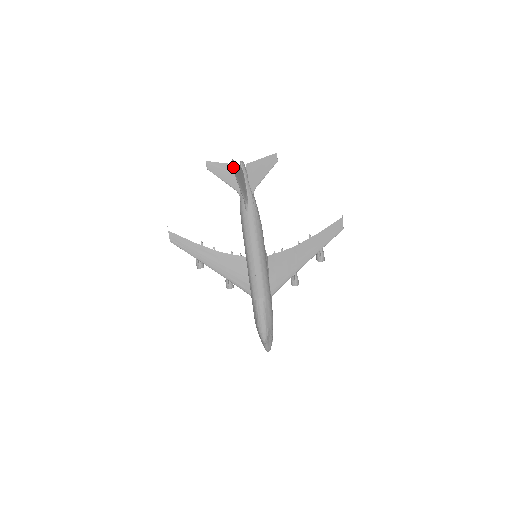
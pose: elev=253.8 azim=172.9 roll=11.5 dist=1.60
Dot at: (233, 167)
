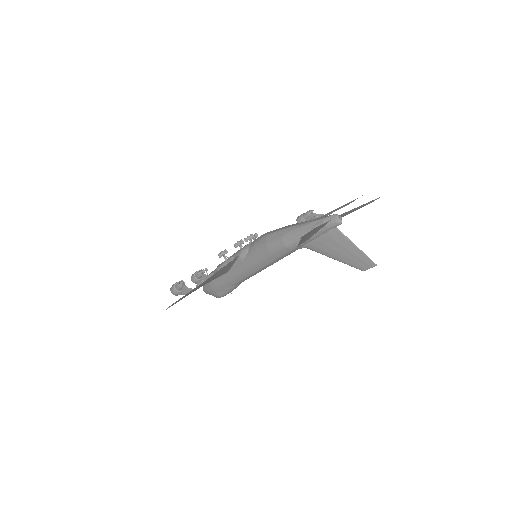
Dot at: occluded
